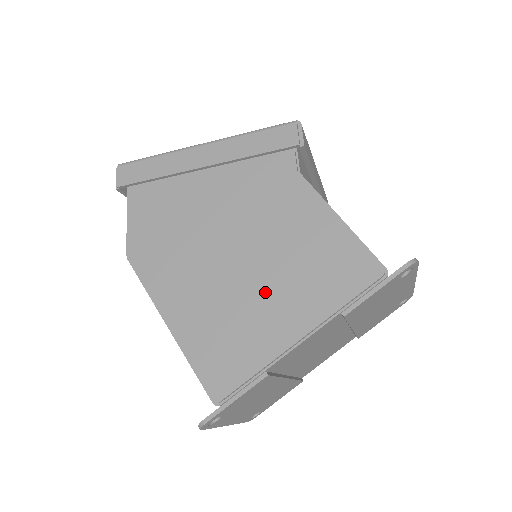
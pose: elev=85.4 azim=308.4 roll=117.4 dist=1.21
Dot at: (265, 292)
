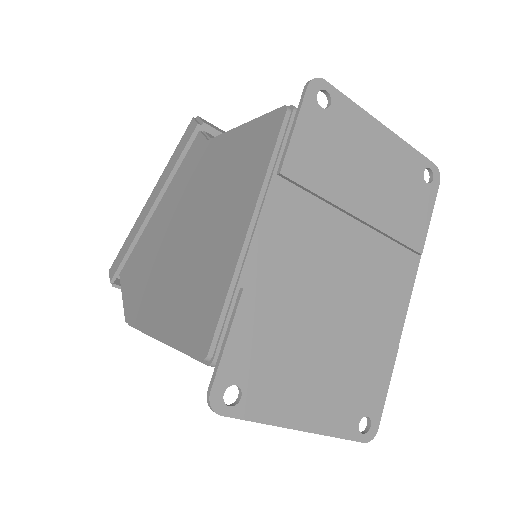
Dot at: (213, 229)
